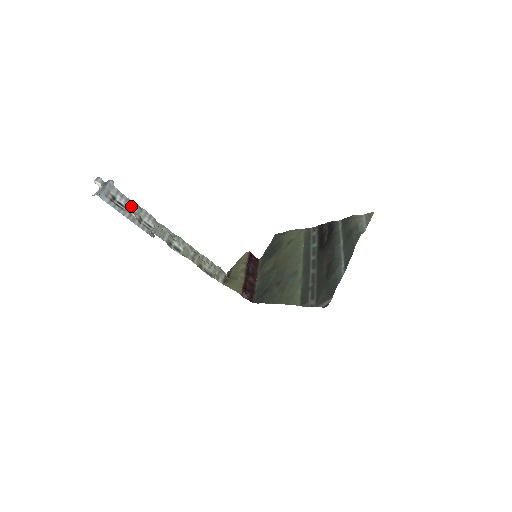
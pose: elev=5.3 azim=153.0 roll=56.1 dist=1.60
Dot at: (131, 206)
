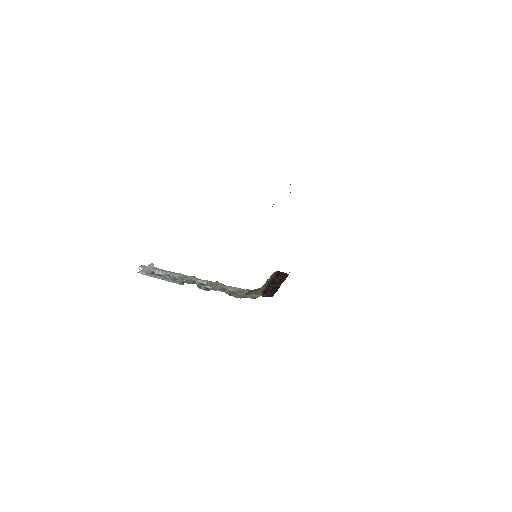
Dot at: (167, 273)
